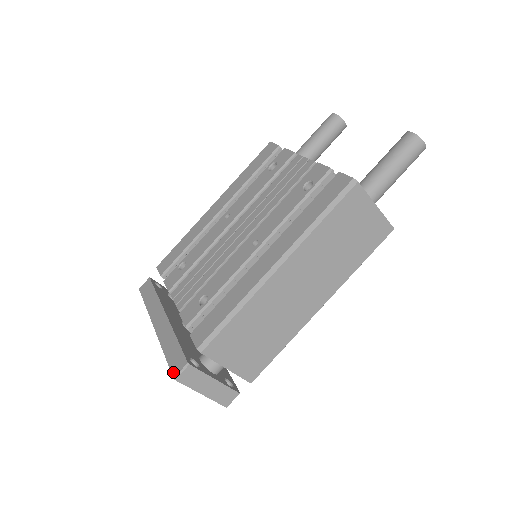
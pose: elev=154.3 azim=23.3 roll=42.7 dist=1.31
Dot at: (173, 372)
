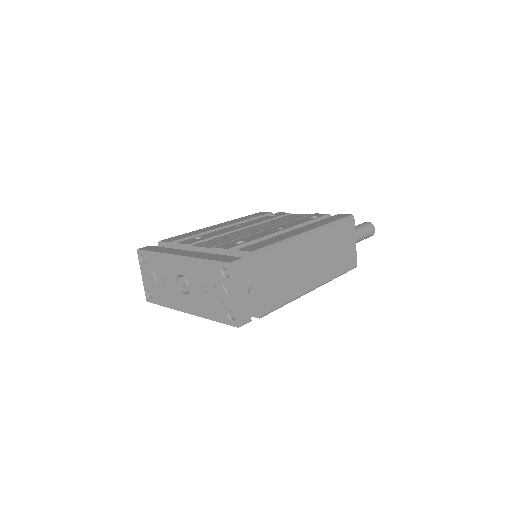
Dot at: (227, 261)
